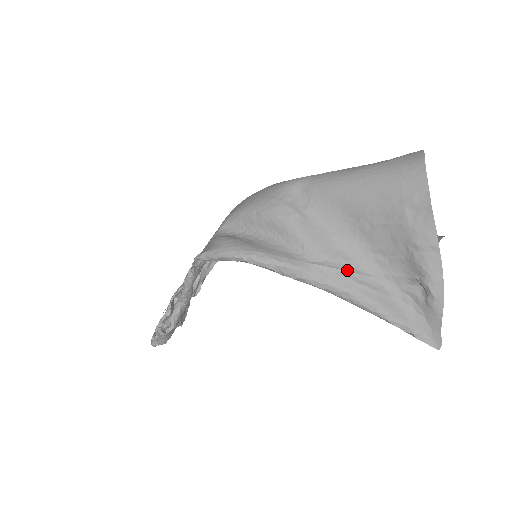
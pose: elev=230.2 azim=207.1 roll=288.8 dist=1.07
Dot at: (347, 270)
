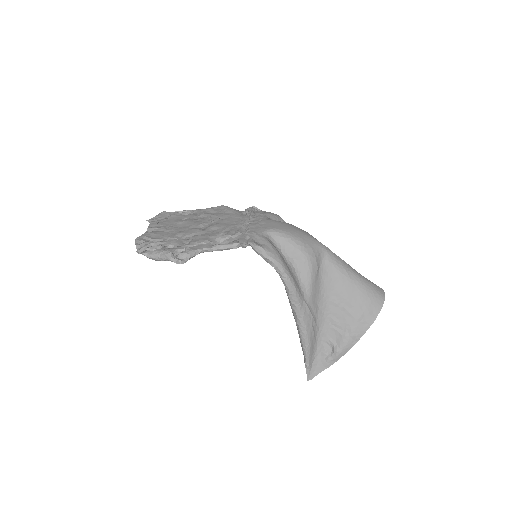
Dot at: (314, 317)
